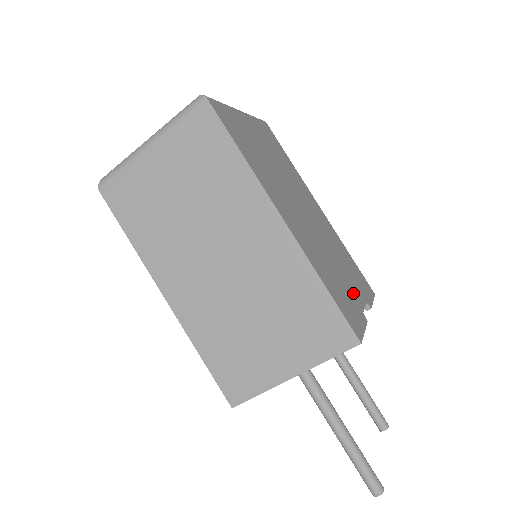
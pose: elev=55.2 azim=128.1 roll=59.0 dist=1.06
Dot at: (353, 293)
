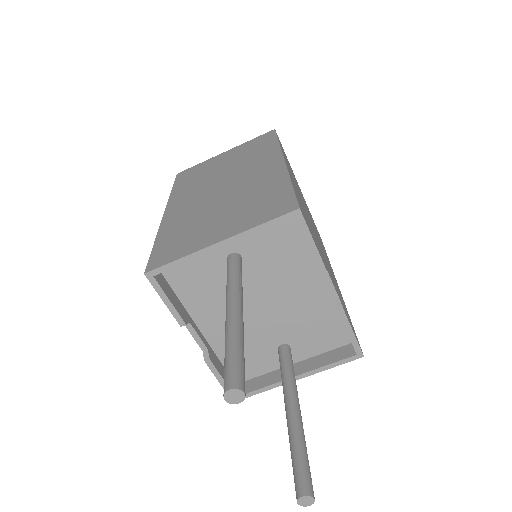
Dot at: (325, 264)
